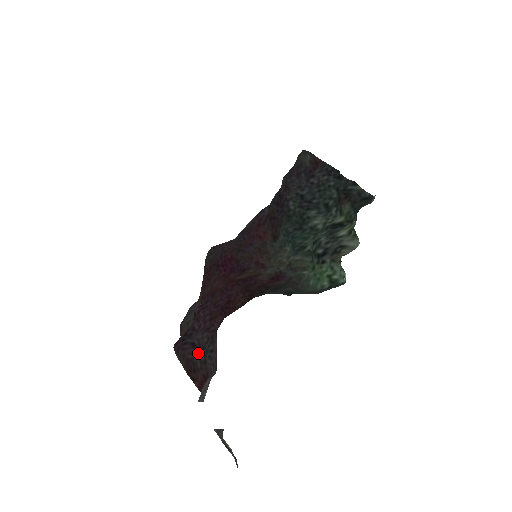
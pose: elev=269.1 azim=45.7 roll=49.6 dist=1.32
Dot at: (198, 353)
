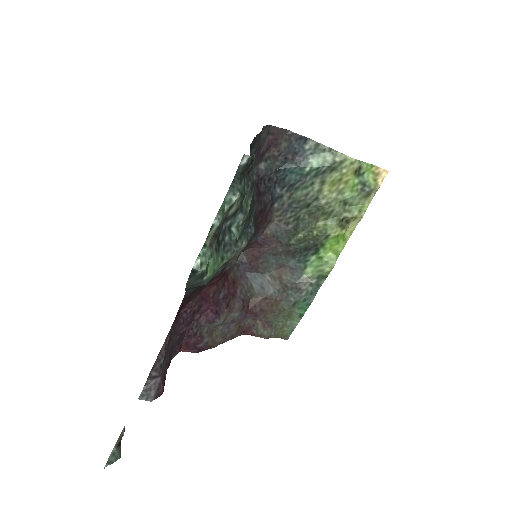
Dot at: occluded
